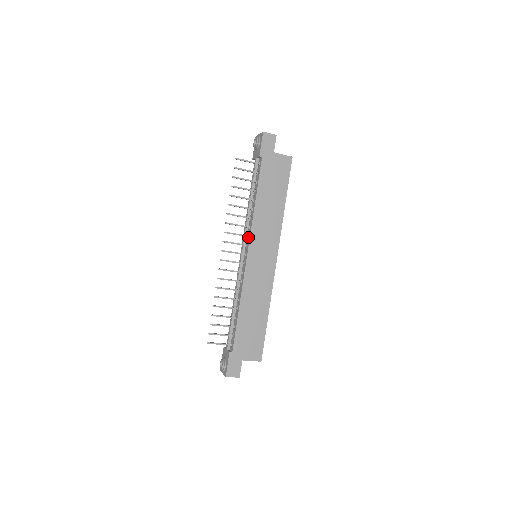
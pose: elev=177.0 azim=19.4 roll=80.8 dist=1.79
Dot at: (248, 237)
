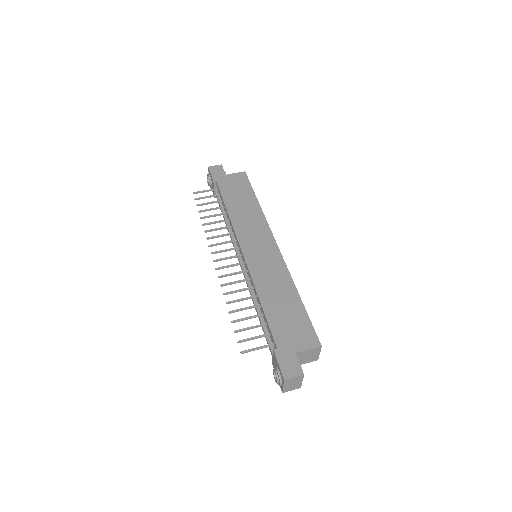
Dot at: (236, 241)
